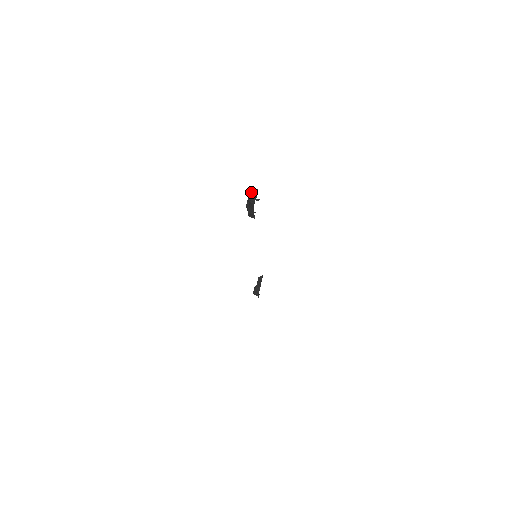
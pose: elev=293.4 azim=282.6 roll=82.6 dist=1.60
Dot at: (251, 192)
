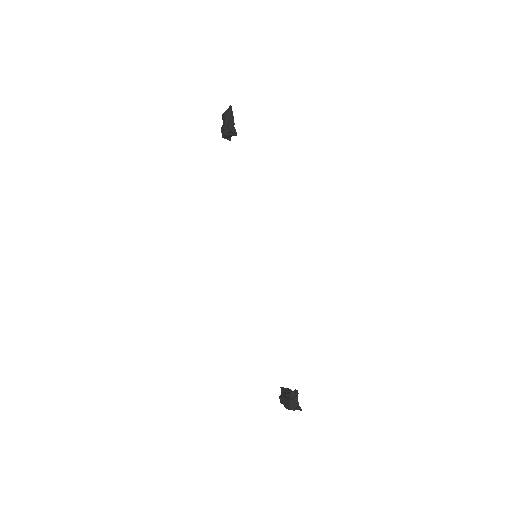
Dot at: (222, 115)
